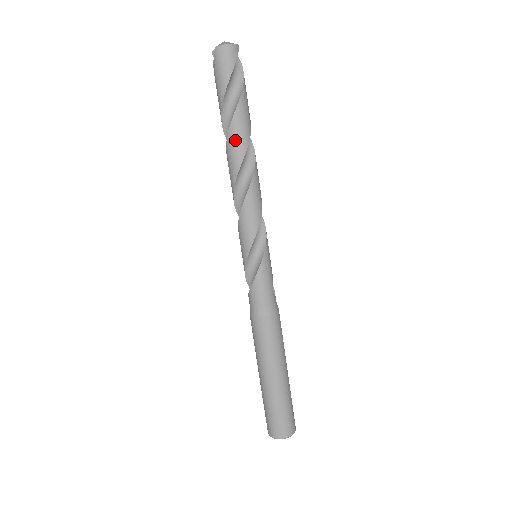
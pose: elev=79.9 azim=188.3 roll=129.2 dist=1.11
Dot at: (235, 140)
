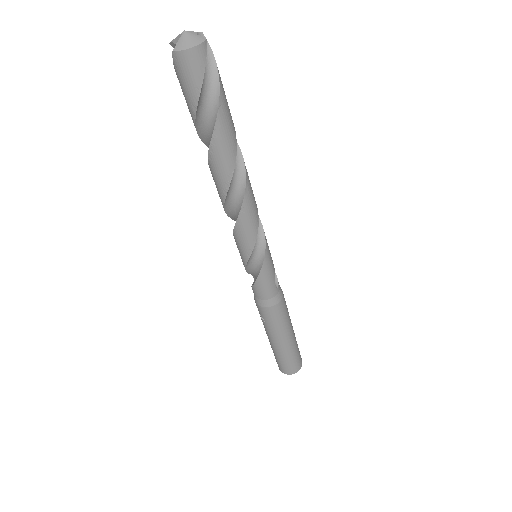
Dot at: (218, 164)
